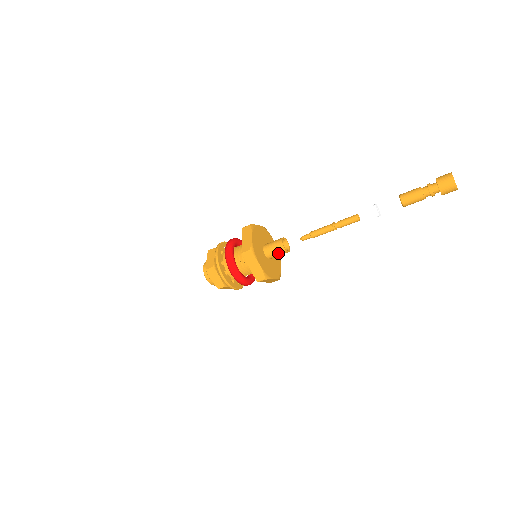
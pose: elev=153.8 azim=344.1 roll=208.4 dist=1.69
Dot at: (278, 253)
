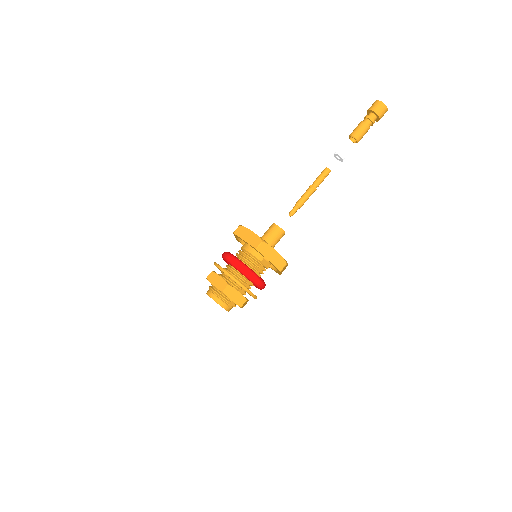
Dot at: (273, 233)
